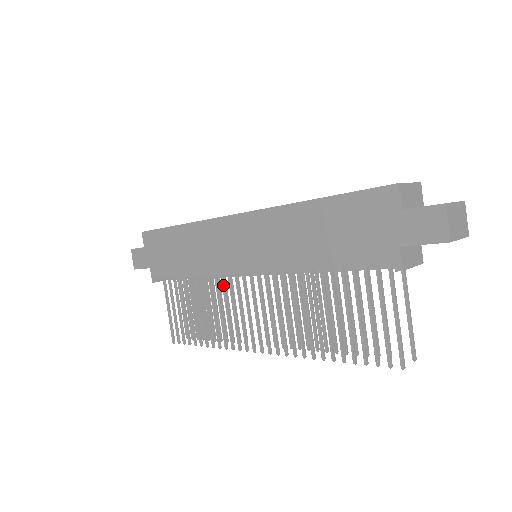
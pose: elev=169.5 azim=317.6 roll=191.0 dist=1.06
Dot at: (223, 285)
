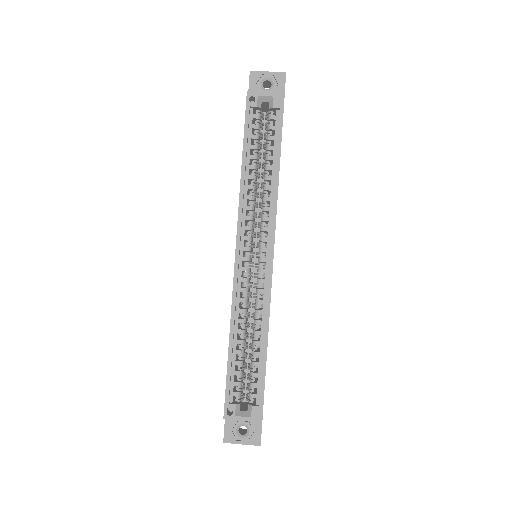
Dot at: occluded
